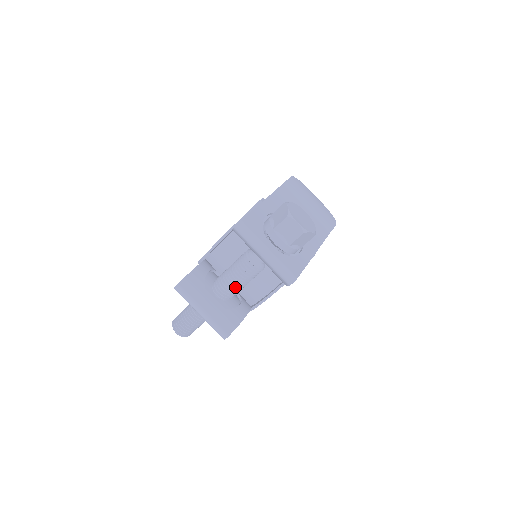
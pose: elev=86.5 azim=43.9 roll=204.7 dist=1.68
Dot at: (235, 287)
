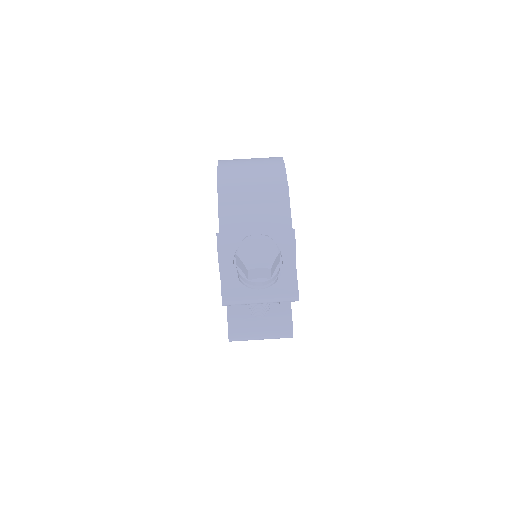
Dot at: (265, 306)
